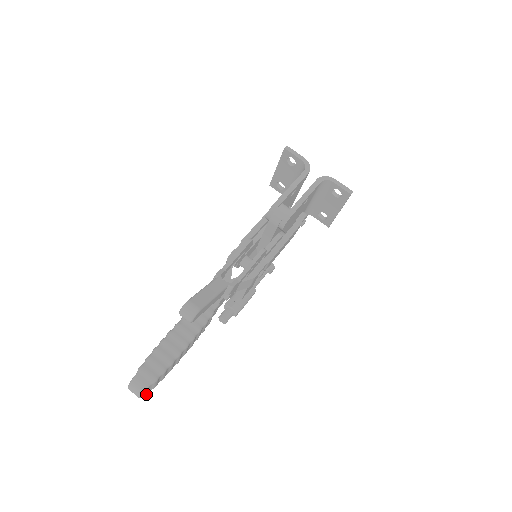
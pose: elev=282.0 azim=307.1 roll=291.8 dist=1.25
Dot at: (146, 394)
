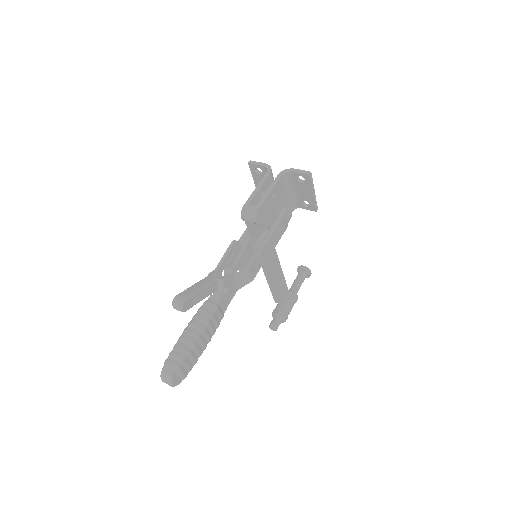
Dot at: (179, 383)
